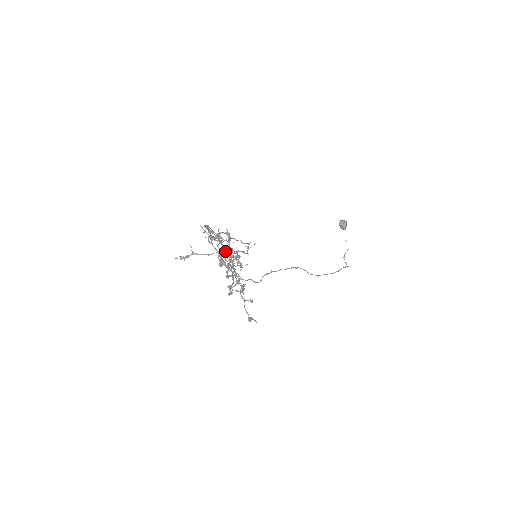
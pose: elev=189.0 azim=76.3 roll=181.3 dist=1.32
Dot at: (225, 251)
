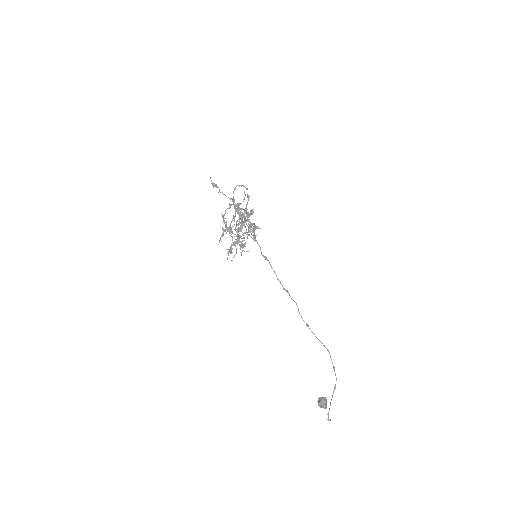
Dot at: (247, 189)
